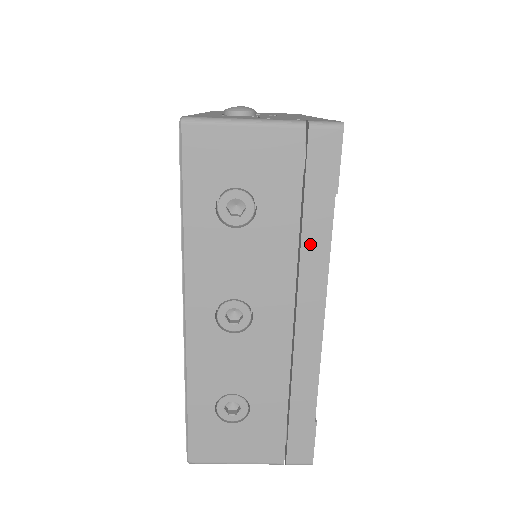
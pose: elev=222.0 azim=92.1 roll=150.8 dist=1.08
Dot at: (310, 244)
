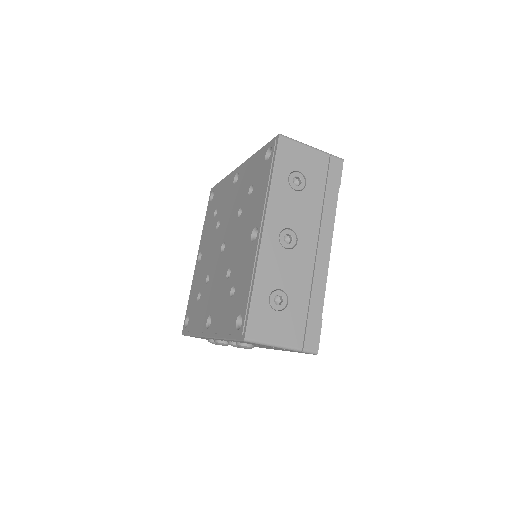
Dot at: (327, 209)
